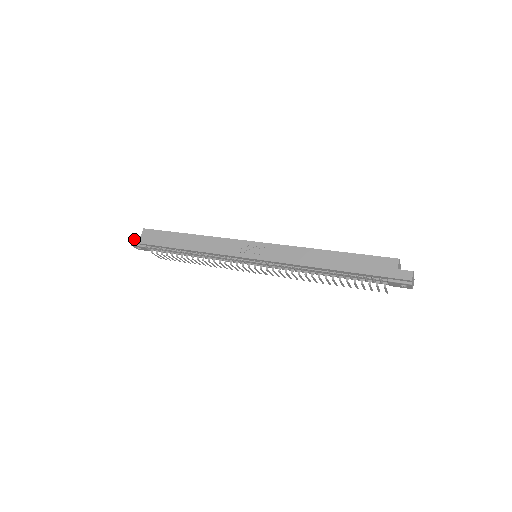
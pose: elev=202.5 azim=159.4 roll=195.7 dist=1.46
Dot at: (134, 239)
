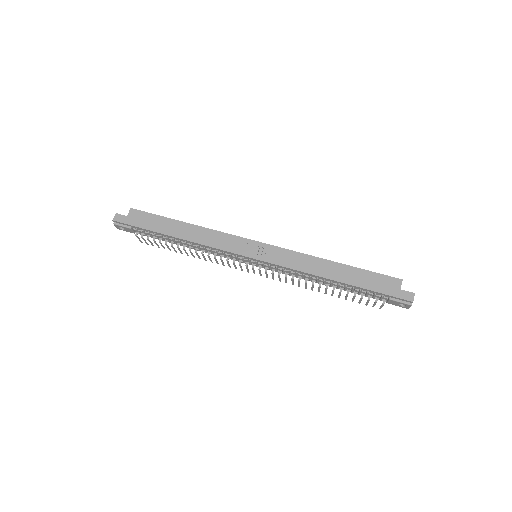
Dot at: (119, 218)
